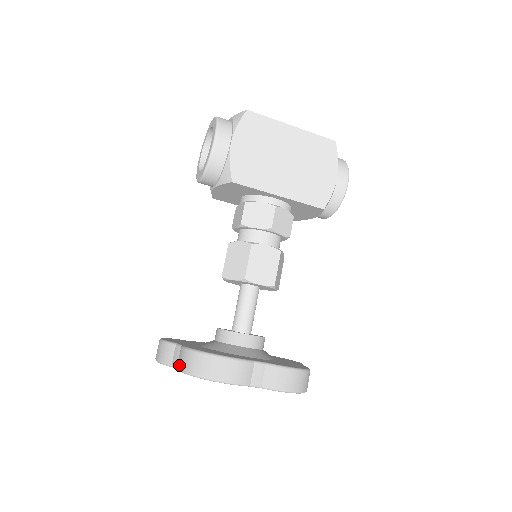
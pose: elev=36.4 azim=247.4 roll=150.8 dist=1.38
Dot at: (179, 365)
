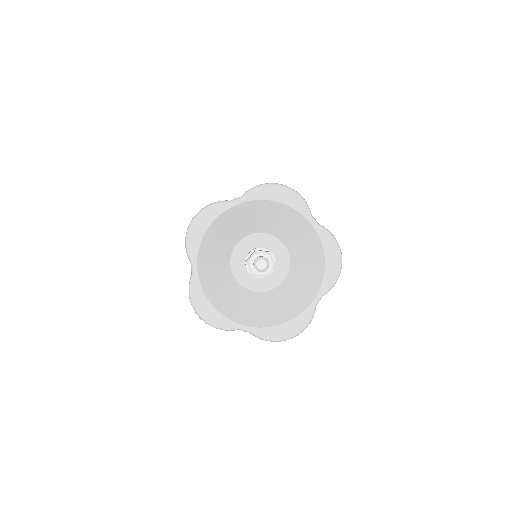
Dot at: occluded
